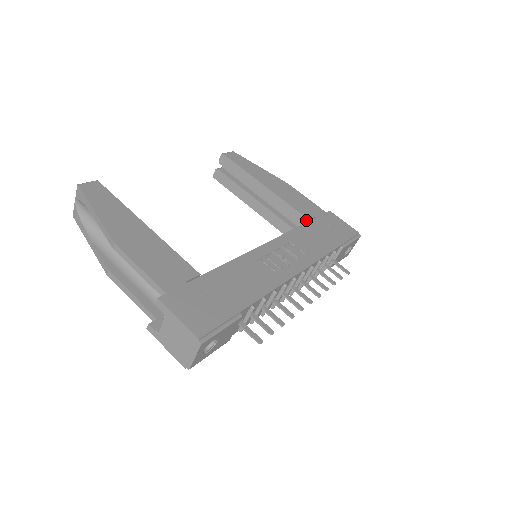
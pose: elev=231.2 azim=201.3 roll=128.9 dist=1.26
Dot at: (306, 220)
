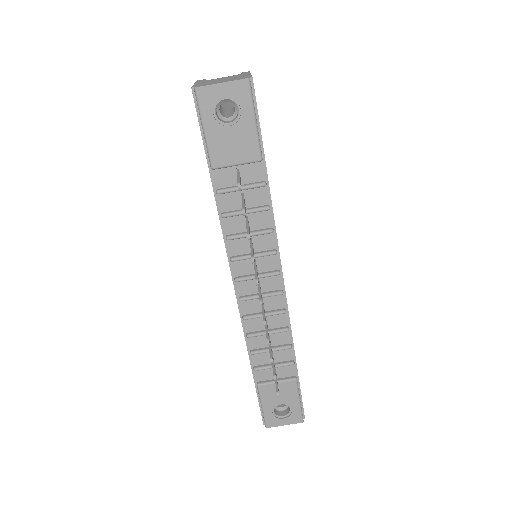
Dot at: occluded
